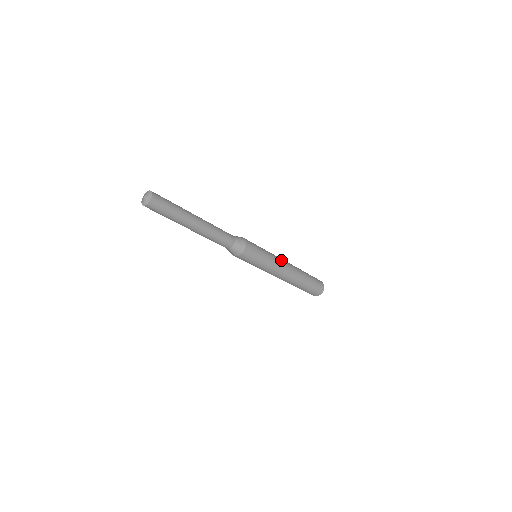
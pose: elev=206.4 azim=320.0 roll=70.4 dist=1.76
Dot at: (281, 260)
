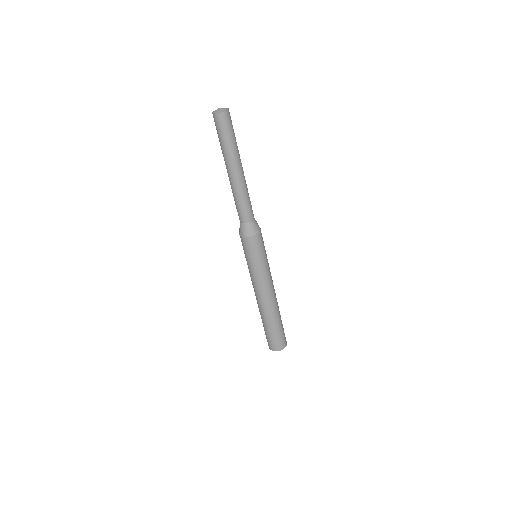
Dot at: occluded
